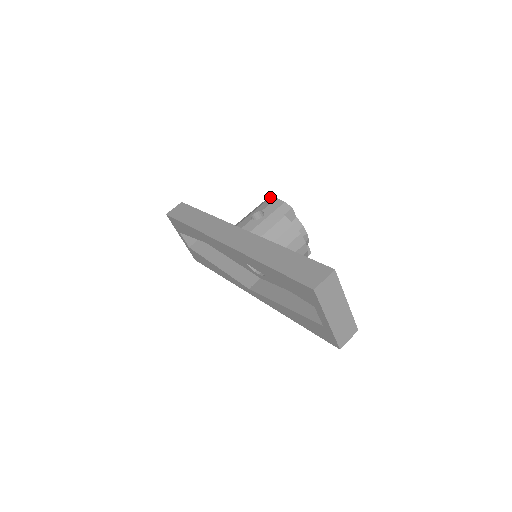
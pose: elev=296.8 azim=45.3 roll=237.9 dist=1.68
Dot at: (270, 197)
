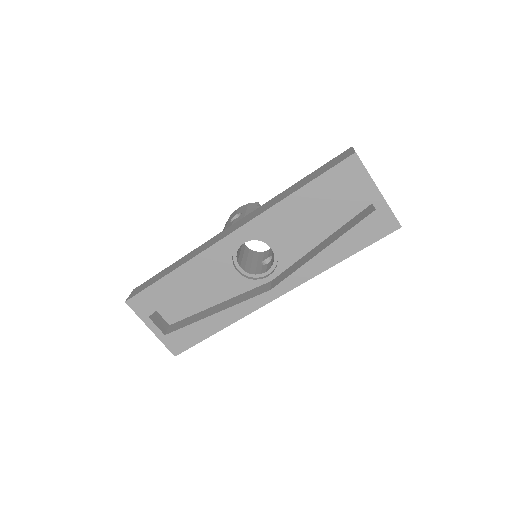
Dot at: (230, 215)
